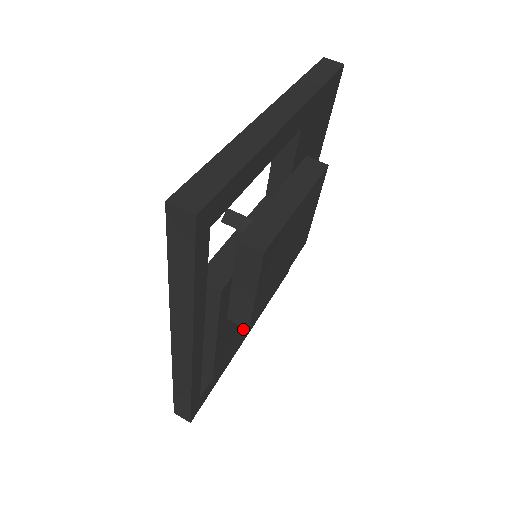
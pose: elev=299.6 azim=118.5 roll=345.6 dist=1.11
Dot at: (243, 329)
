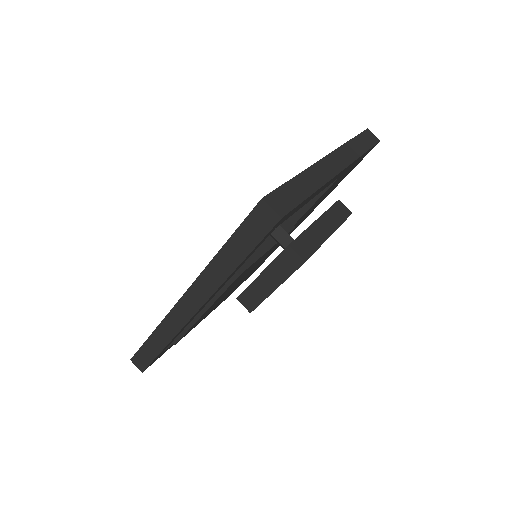
Dot at: (212, 310)
